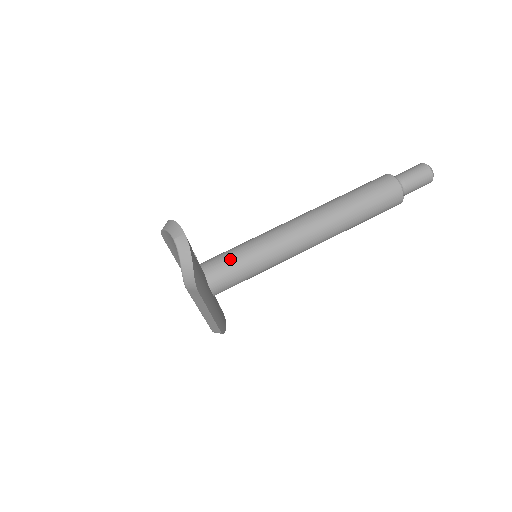
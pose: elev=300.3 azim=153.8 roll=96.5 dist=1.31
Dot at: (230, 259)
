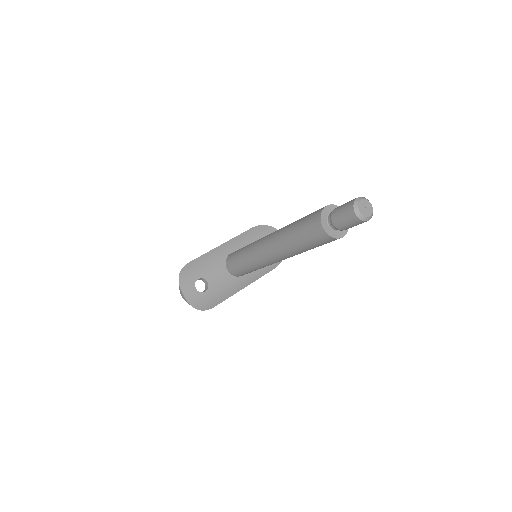
Dot at: (237, 266)
